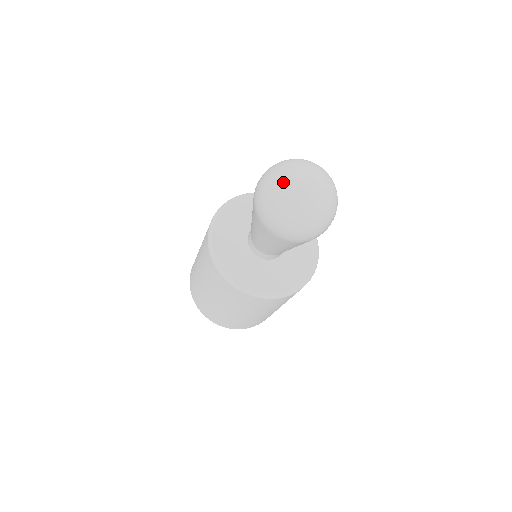
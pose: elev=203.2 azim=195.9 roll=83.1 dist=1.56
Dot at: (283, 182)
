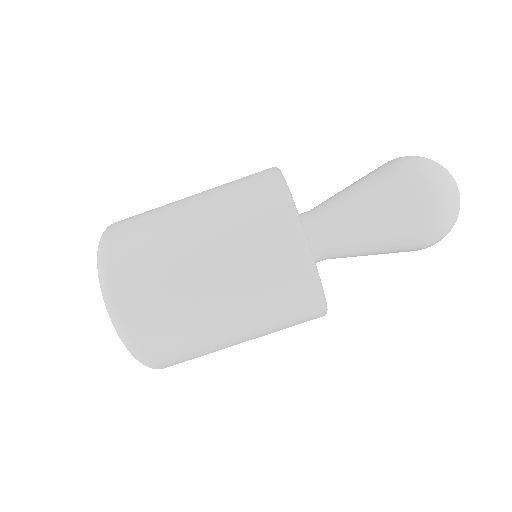
Dot at: occluded
